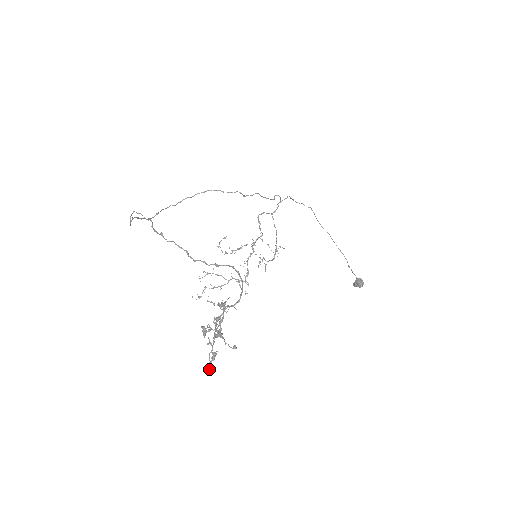
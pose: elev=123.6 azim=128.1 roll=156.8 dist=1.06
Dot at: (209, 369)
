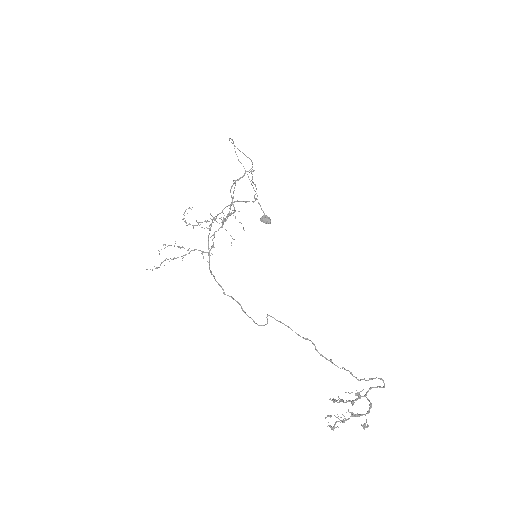
Dot at: occluded
